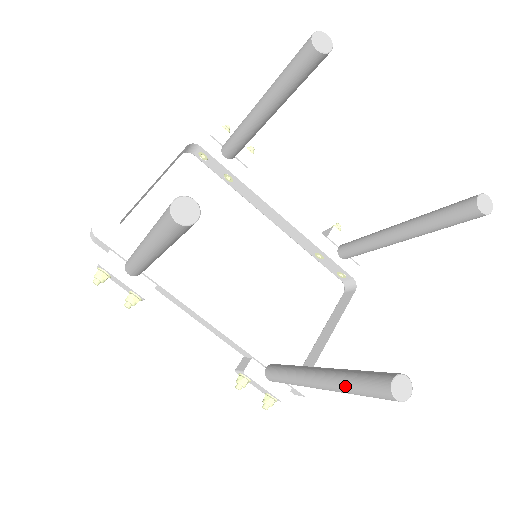
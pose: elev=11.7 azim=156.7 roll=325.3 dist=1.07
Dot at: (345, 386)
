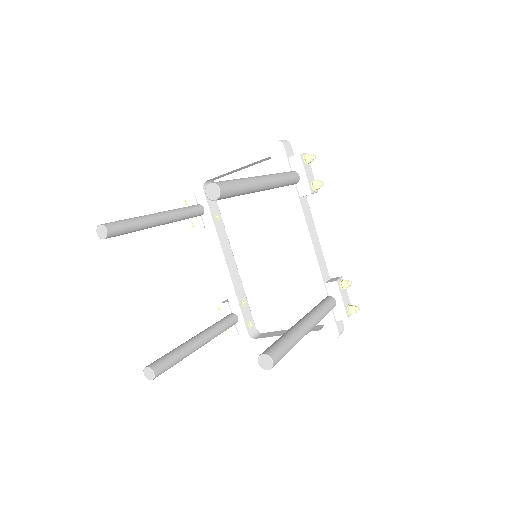
Dot at: occluded
